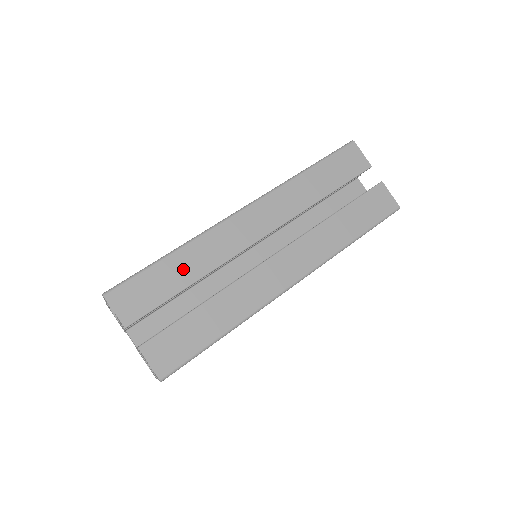
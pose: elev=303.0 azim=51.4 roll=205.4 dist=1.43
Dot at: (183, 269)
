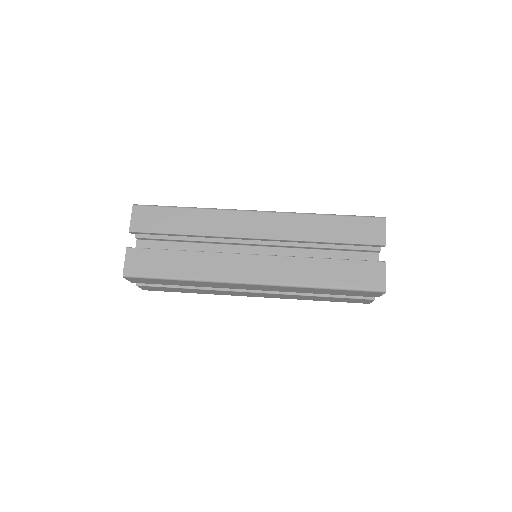
Dot at: (188, 222)
